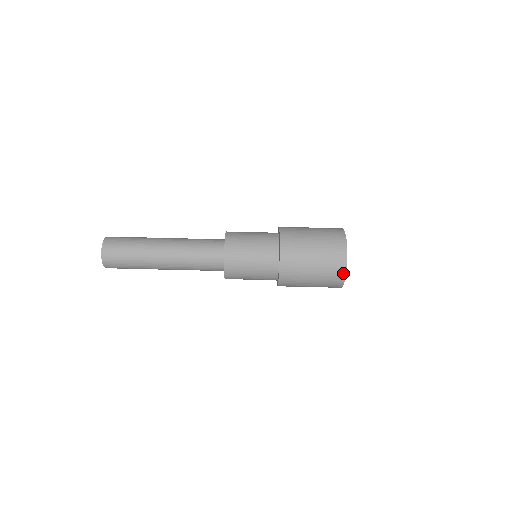
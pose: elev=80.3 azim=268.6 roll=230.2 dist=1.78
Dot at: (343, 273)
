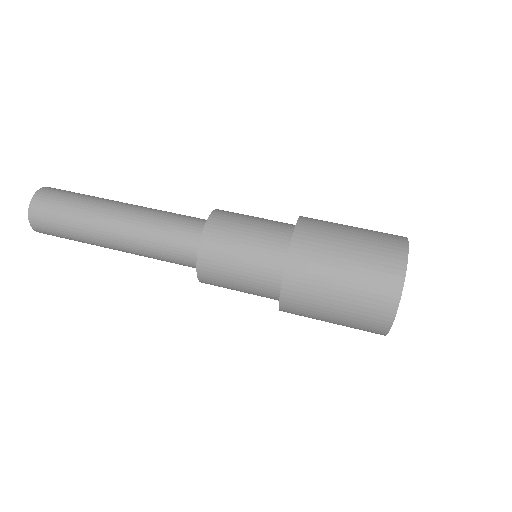
Dot at: (403, 244)
